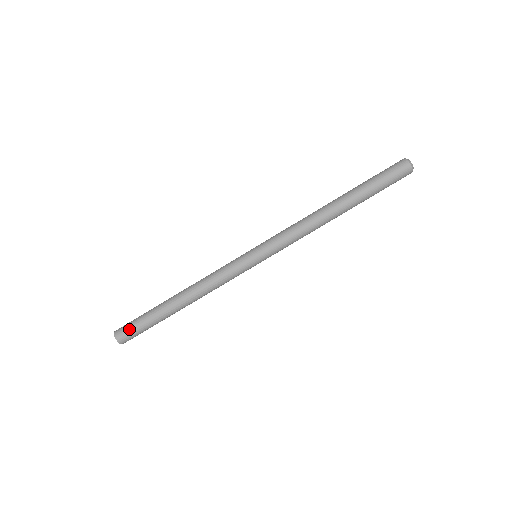
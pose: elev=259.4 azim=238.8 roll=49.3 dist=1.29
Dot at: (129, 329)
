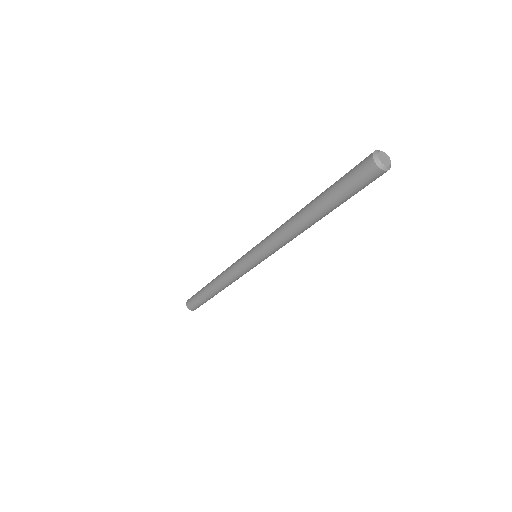
Dot at: occluded
